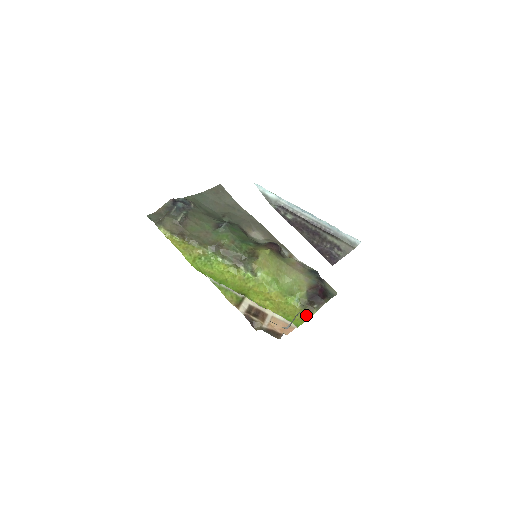
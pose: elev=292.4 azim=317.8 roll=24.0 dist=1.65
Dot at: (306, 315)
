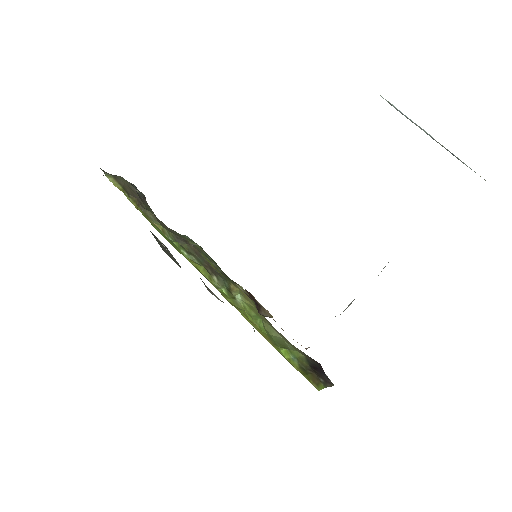
Dot at: (311, 382)
